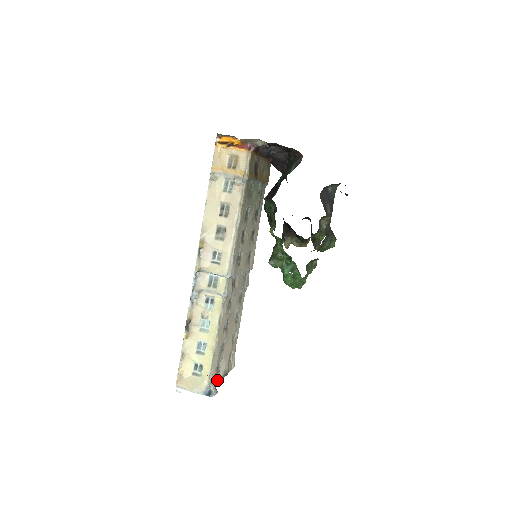
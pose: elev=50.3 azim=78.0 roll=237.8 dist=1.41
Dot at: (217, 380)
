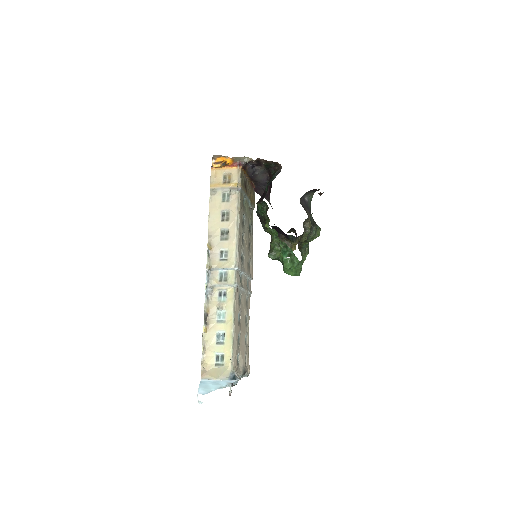
Dot at: (238, 372)
